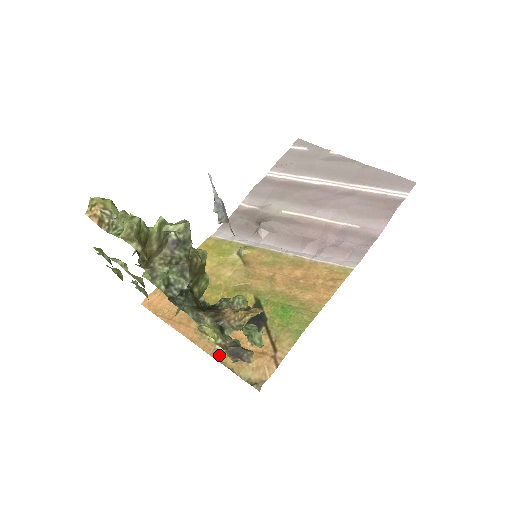
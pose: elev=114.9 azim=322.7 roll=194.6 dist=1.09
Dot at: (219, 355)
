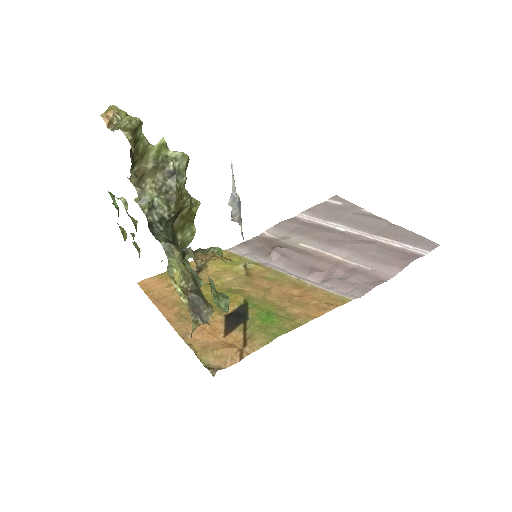
Dot at: (188, 338)
